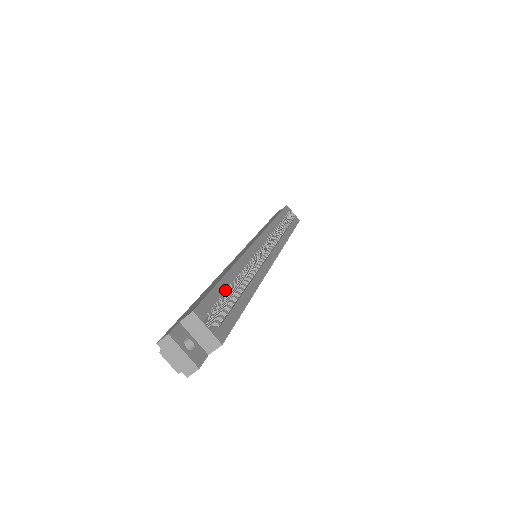
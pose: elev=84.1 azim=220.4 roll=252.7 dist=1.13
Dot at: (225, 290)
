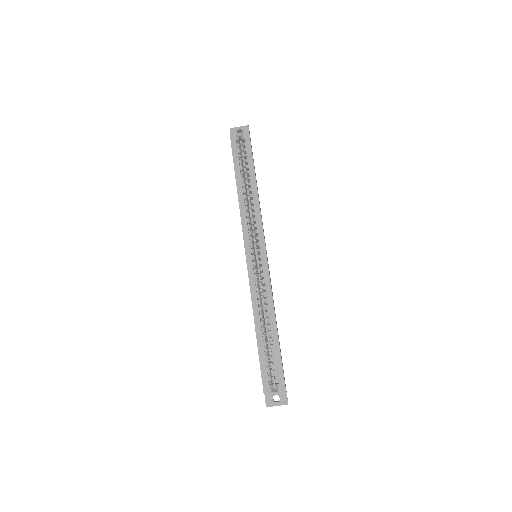
Dot at: (264, 351)
